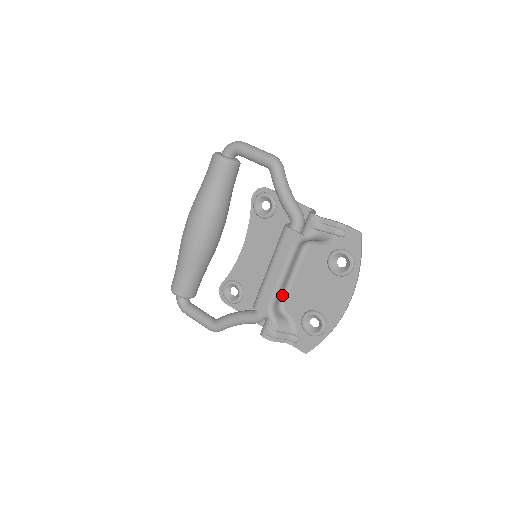
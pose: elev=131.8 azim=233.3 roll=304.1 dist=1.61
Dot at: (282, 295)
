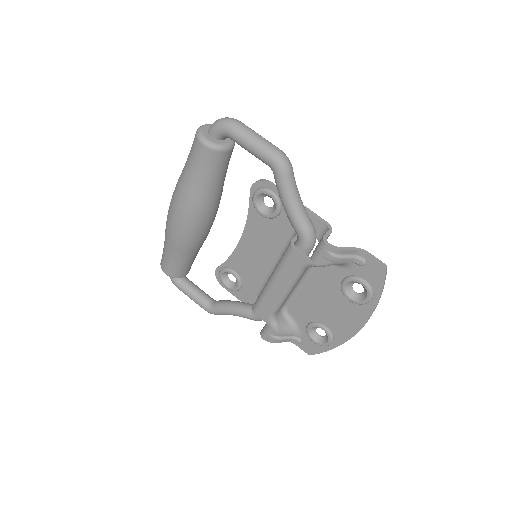
Dot at: (286, 301)
